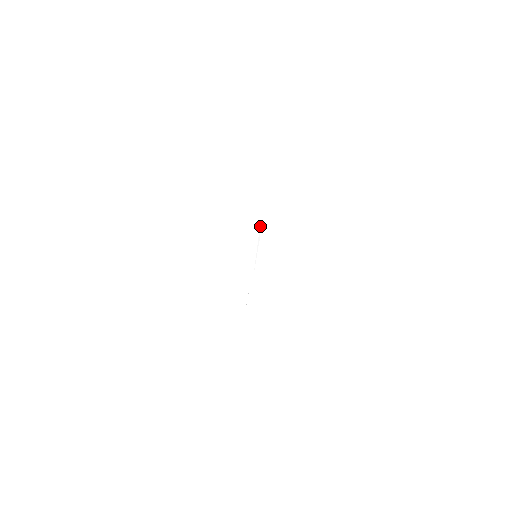
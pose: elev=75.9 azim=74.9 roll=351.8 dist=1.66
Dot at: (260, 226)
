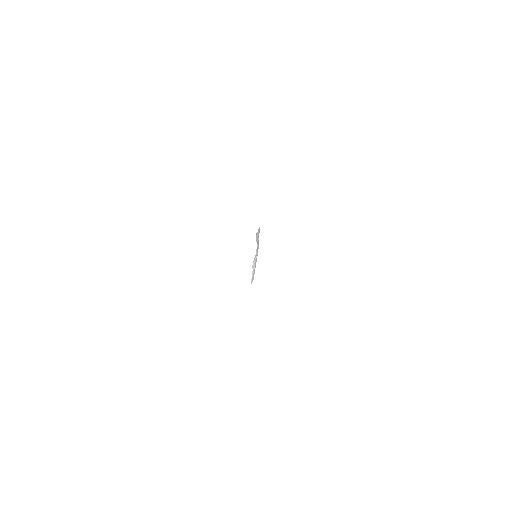
Dot at: occluded
